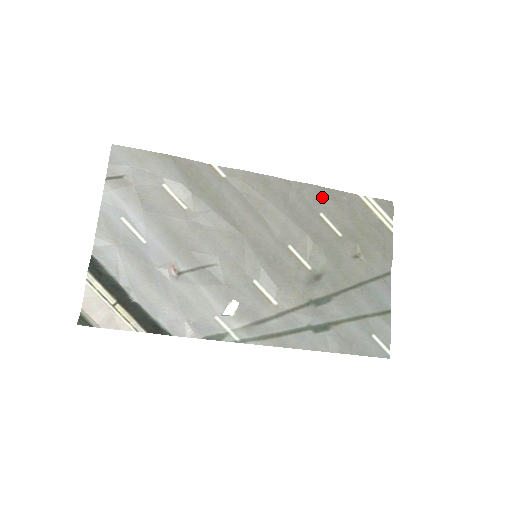
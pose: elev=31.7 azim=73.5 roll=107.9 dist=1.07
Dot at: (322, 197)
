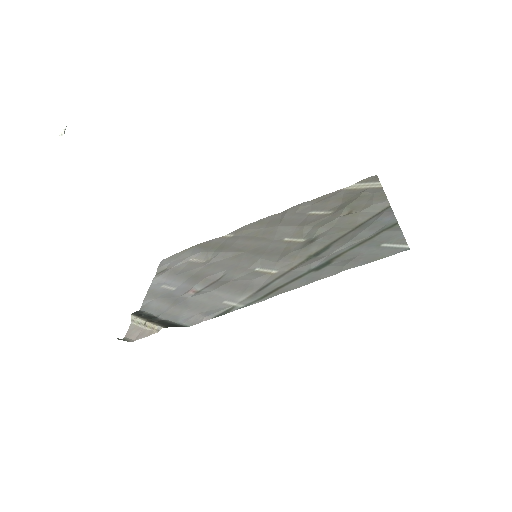
Dot at: (309, 205)
